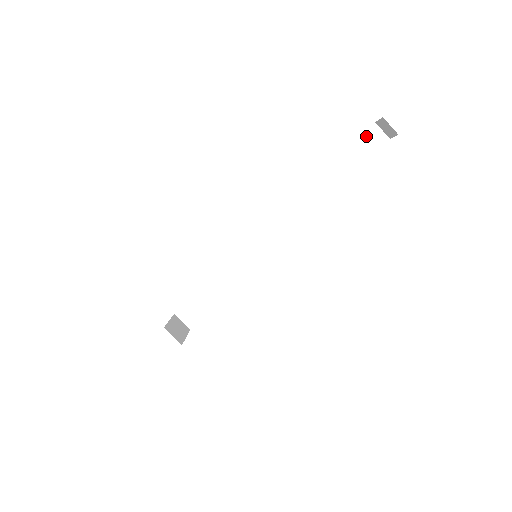
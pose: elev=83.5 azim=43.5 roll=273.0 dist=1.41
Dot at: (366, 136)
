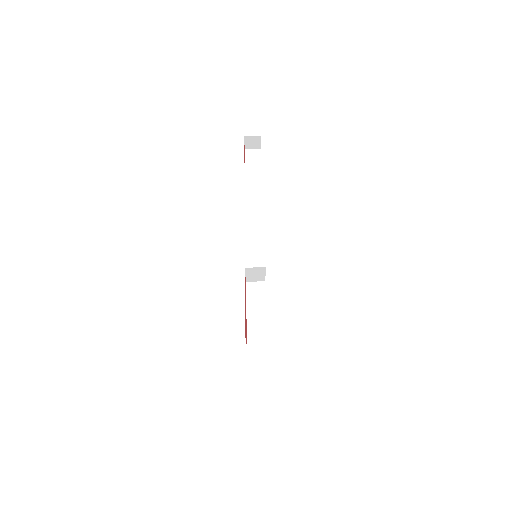
Dot at: (248, 159)
